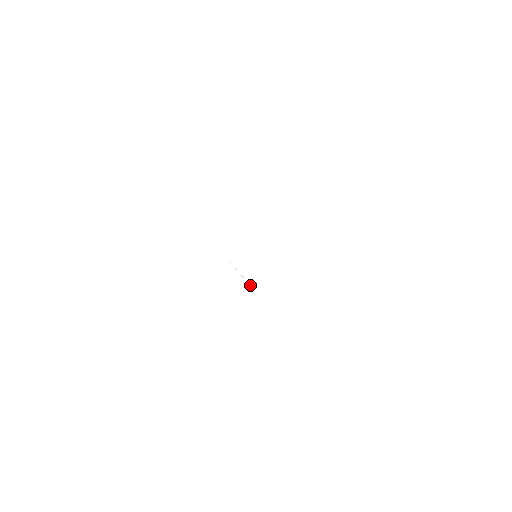
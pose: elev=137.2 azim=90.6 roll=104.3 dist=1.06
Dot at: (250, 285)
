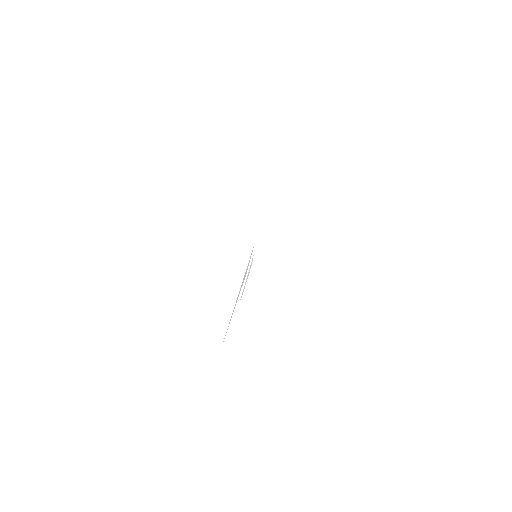
Dot at: (250, 271)
